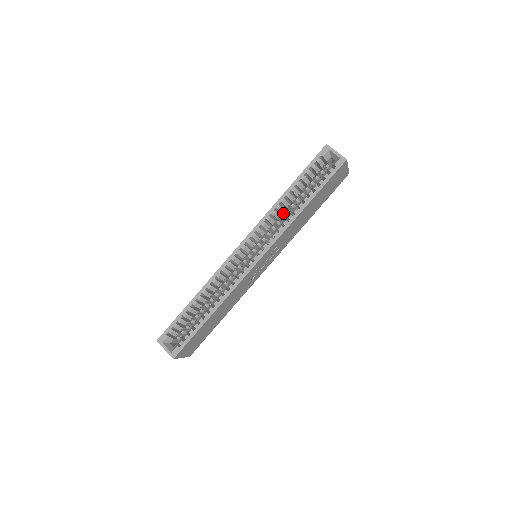
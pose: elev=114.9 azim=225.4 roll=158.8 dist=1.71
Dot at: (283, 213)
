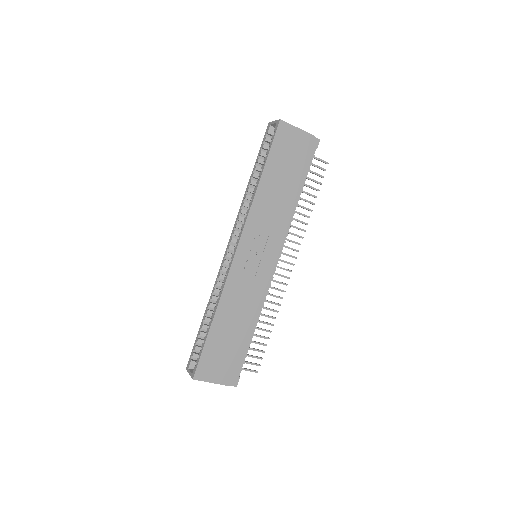
Dot at: occluded
